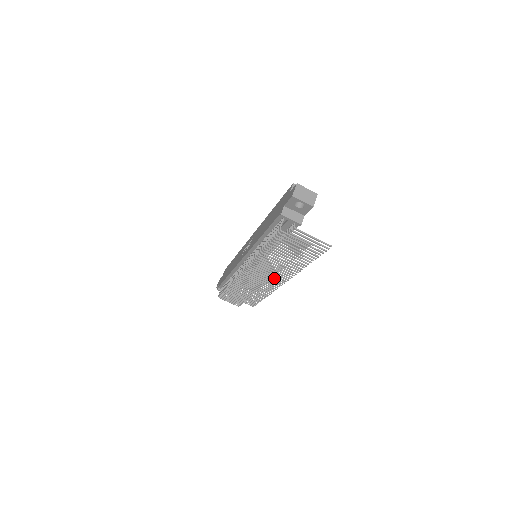
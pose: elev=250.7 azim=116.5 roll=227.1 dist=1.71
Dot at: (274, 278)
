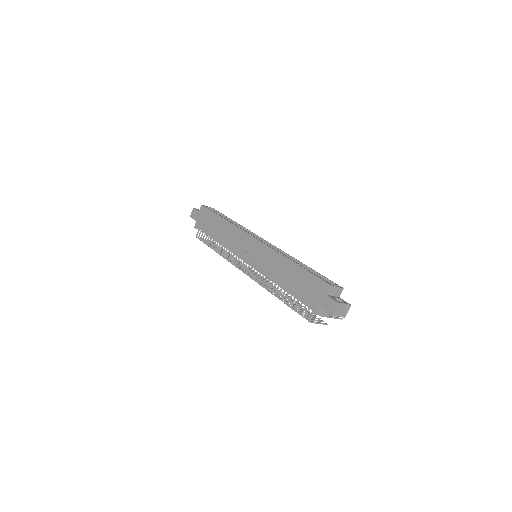
Dot at: occluded
